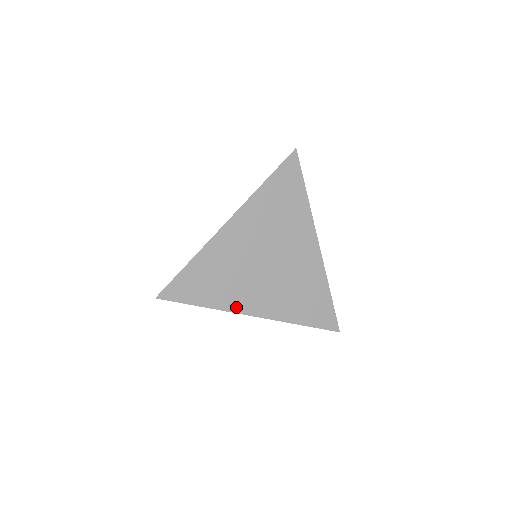
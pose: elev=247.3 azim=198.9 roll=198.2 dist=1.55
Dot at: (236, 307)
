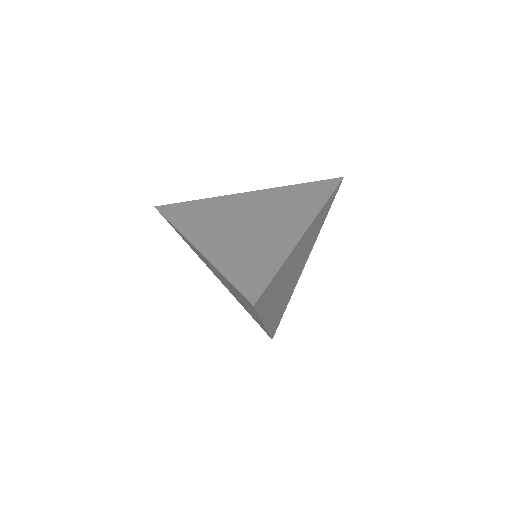
Dot at: (191, 235)
